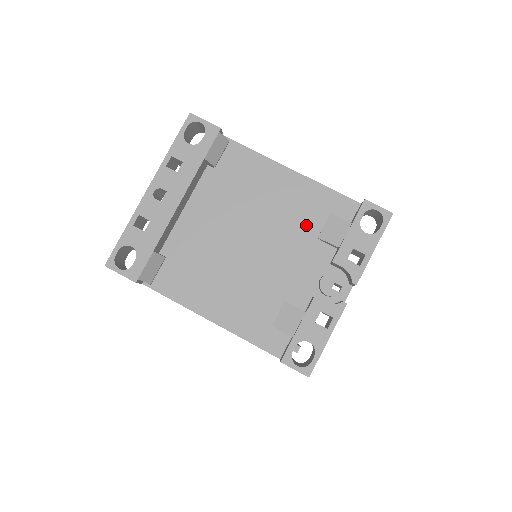
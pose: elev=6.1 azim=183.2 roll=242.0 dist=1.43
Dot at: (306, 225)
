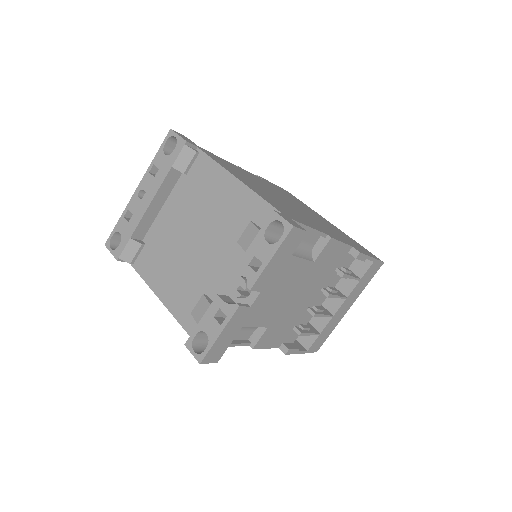
Dot at: (237, 230)
